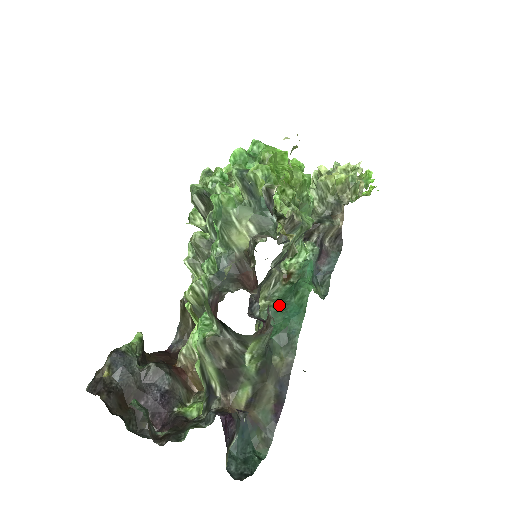
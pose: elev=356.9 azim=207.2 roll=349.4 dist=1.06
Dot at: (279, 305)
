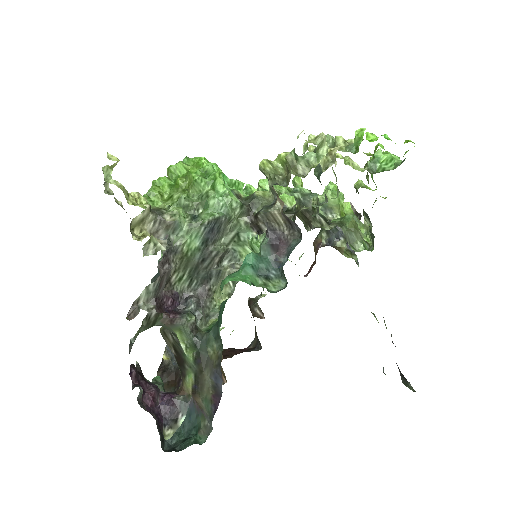
Dot at: occluded
